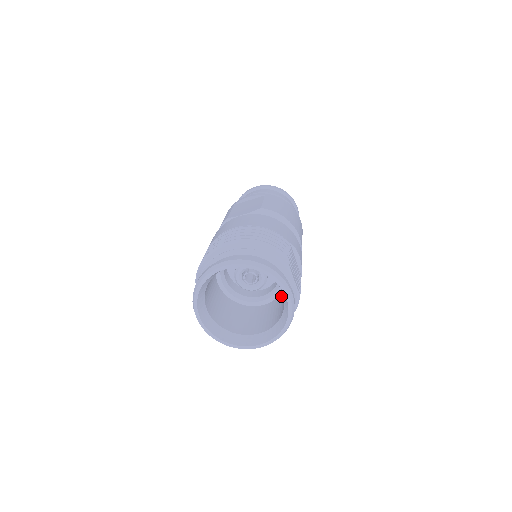
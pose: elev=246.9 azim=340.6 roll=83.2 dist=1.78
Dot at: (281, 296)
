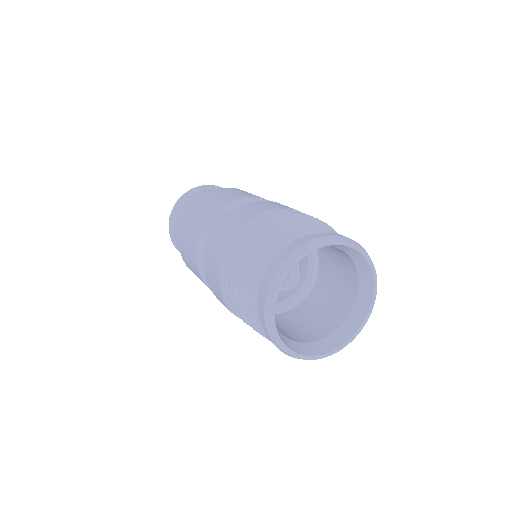
Dot at: (324, 269)
